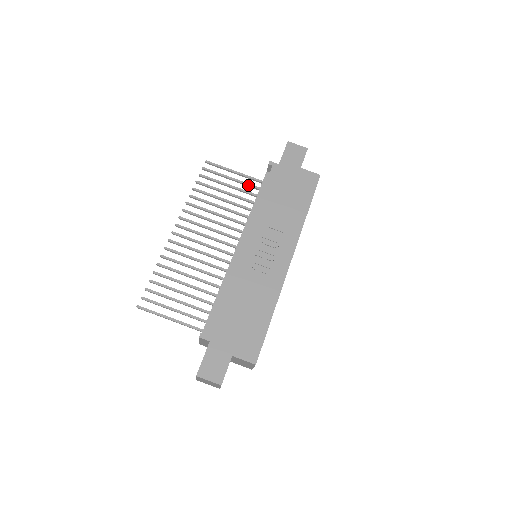
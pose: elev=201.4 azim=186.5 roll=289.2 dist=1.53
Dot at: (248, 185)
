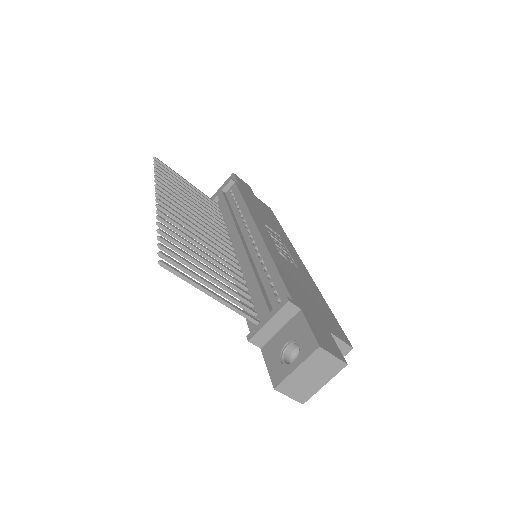
Dot at: (204, 197)
